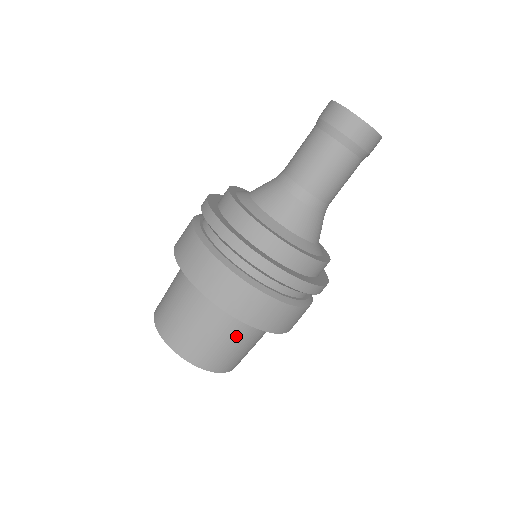
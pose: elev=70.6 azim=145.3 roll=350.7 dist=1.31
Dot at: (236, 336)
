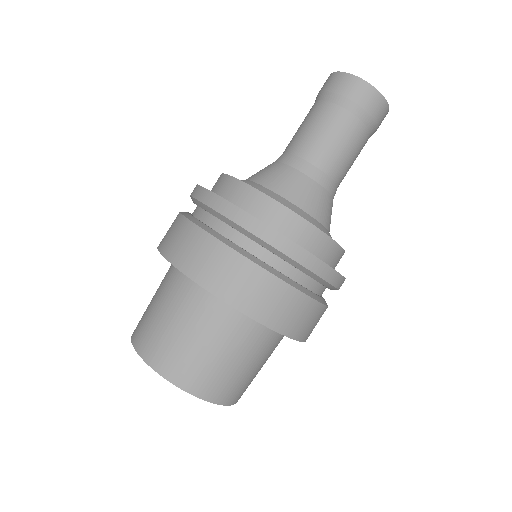
Dot at: (232, 342)
